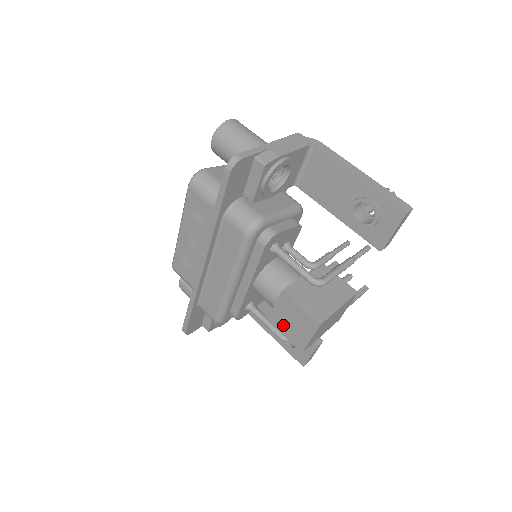
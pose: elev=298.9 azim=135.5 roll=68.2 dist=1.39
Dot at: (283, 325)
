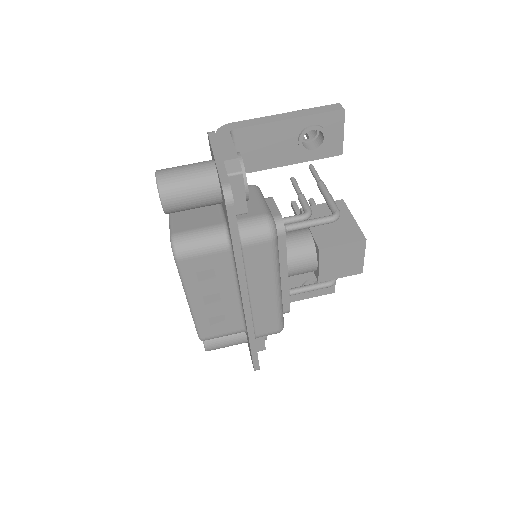
Dot at: (335, 272)
